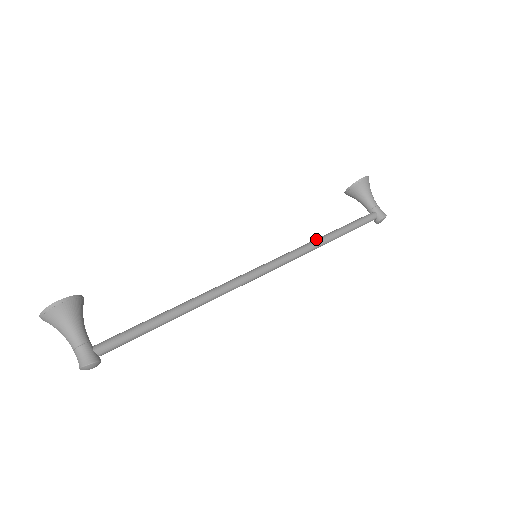
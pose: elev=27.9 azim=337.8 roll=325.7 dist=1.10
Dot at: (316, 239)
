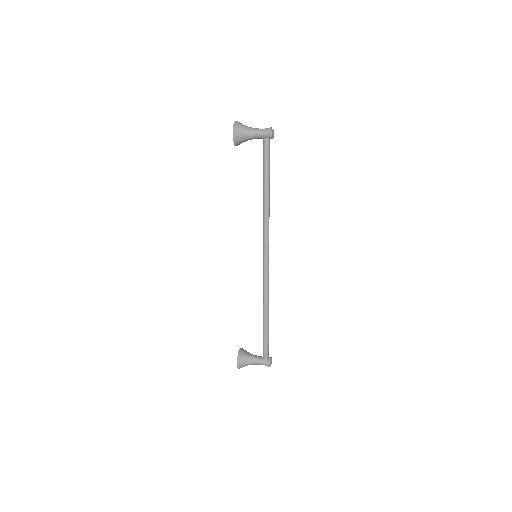
Dot at: (263, 208)
